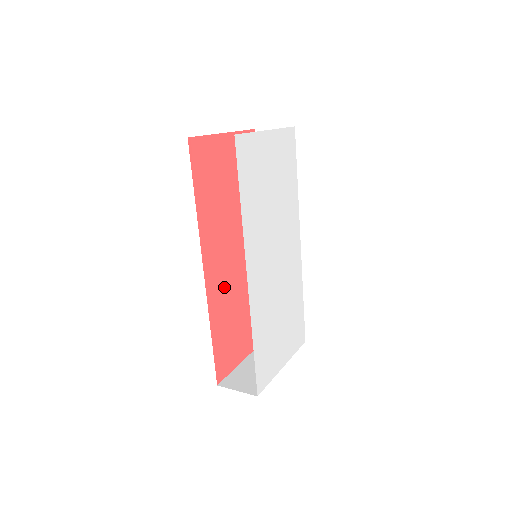
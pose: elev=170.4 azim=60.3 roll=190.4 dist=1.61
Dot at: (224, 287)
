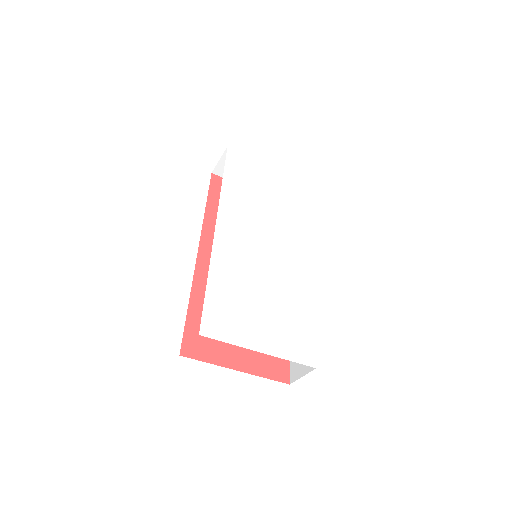
Dot at: occluded
